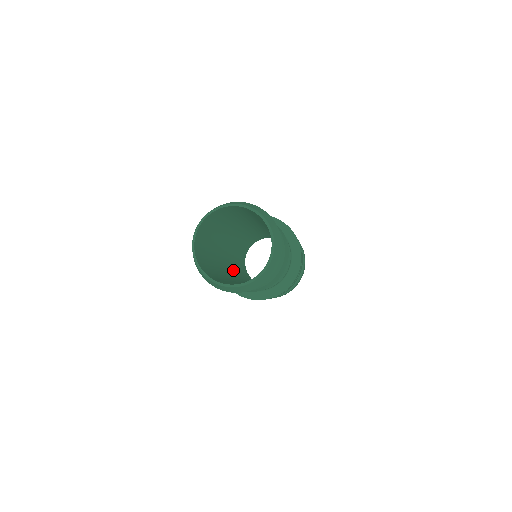
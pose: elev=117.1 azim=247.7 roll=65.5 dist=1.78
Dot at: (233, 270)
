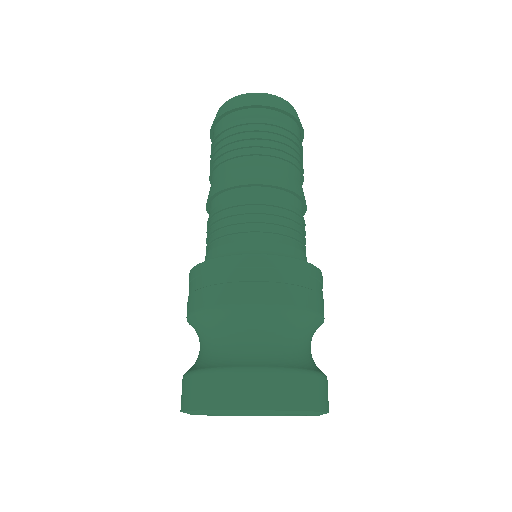
Dot at: occluded
